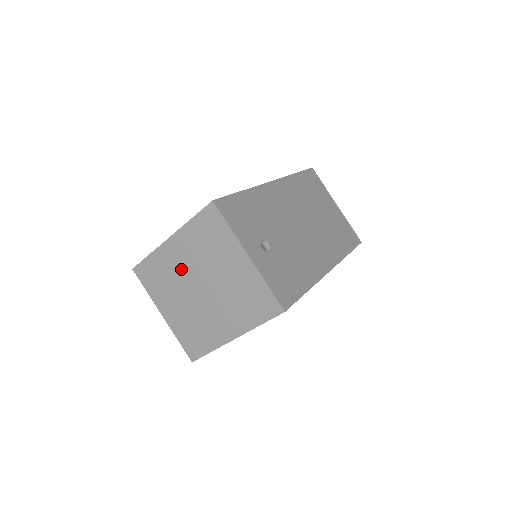
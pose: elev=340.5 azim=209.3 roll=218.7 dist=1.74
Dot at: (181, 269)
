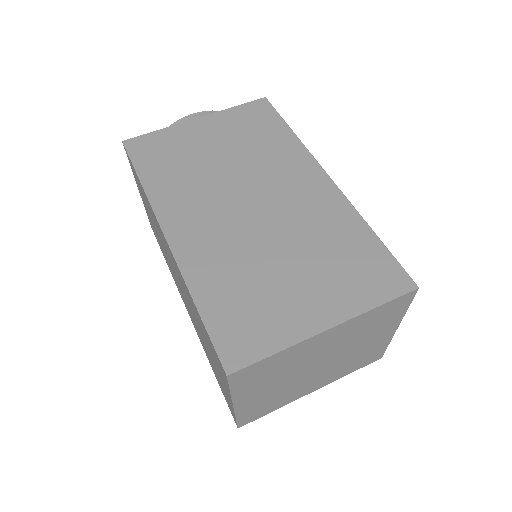
Dot at: (312, 356)
